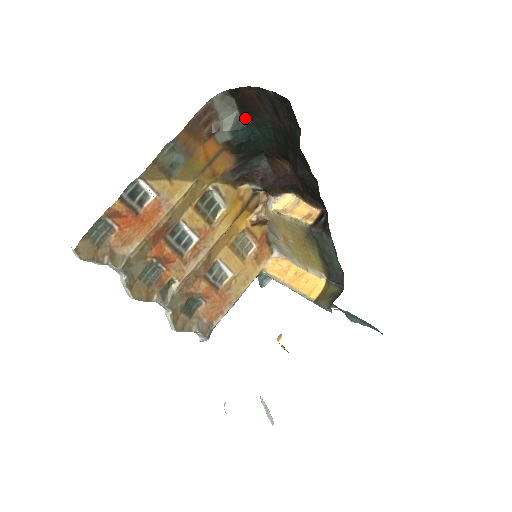
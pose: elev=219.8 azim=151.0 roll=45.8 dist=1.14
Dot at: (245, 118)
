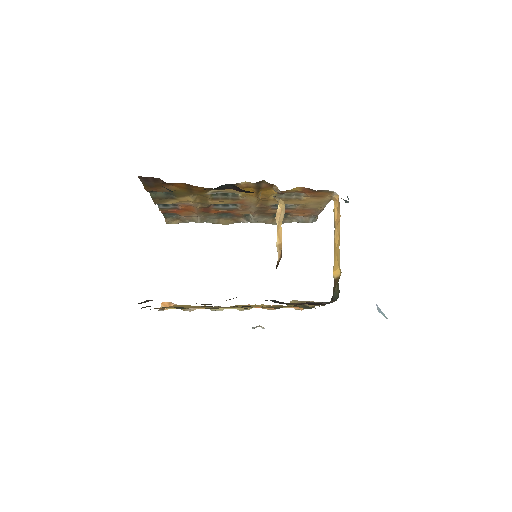
Dot at: occluded
